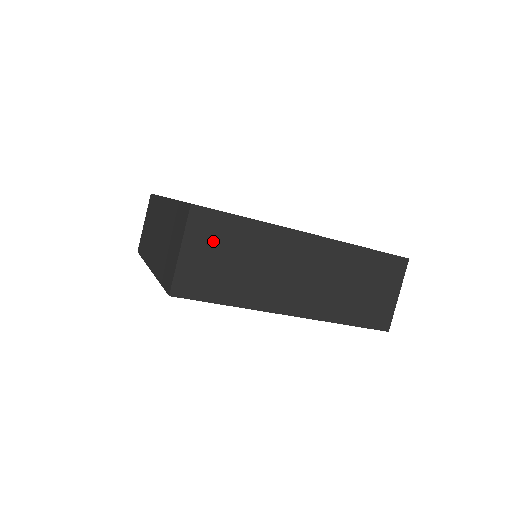
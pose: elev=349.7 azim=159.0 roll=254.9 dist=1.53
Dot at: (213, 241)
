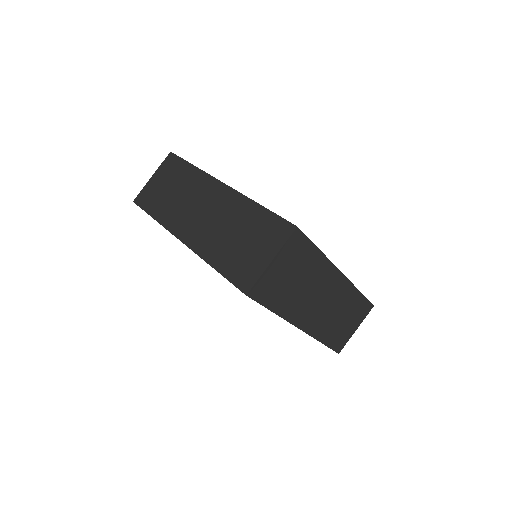
Dot at: (293, 260)
